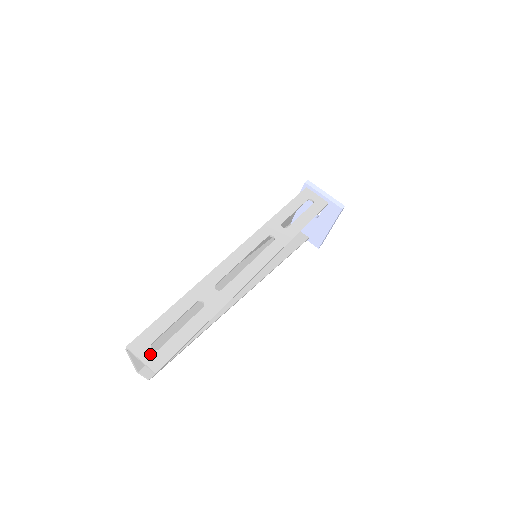
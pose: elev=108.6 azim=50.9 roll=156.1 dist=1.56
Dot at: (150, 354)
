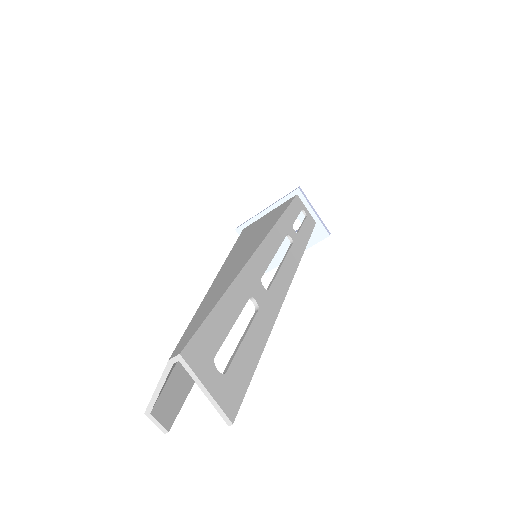
Dot at: (217, 379)
